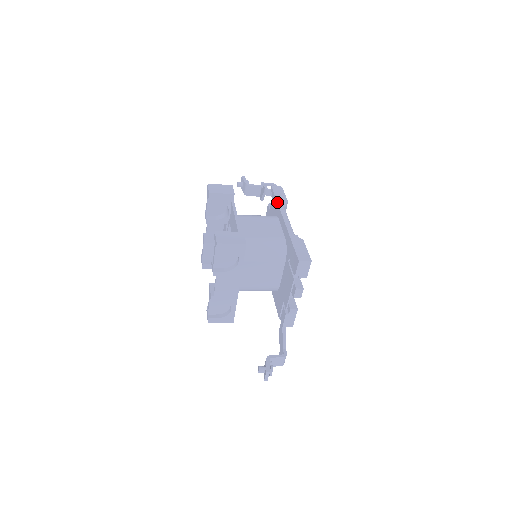
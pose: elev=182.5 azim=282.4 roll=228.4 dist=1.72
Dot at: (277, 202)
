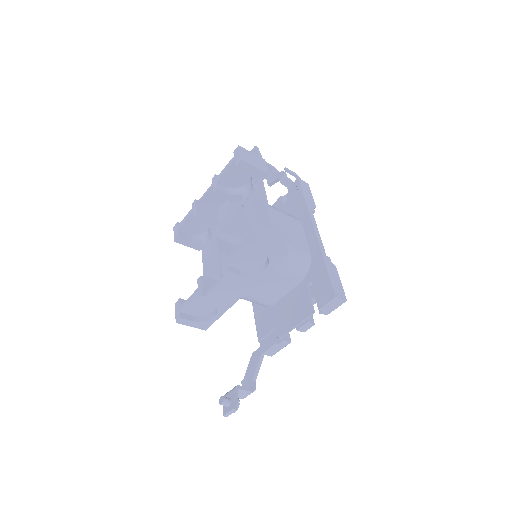
Dot at: (306, 203)
